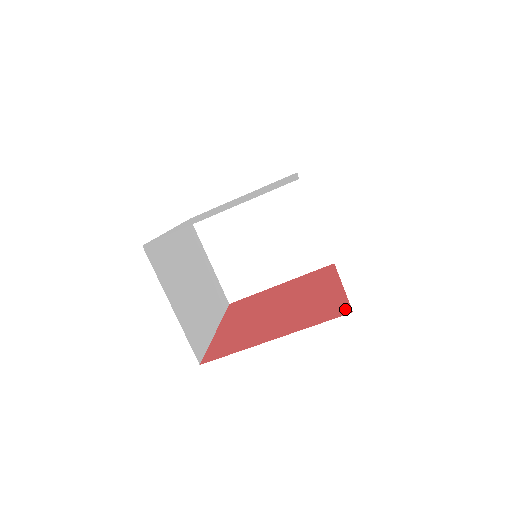
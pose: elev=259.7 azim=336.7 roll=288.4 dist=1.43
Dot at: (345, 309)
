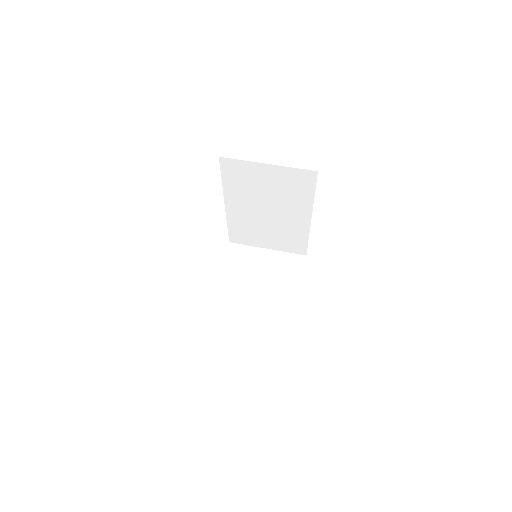
Dot at: occluded
